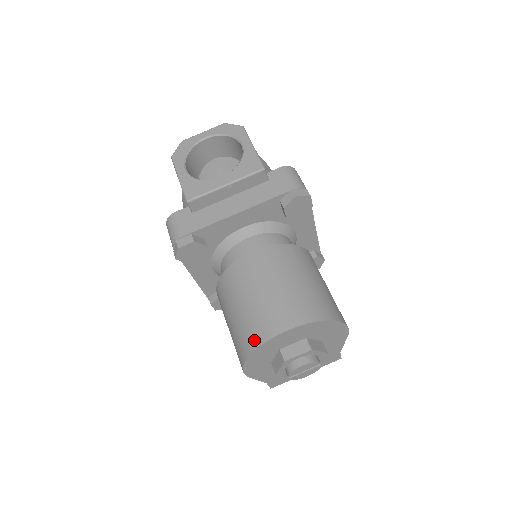
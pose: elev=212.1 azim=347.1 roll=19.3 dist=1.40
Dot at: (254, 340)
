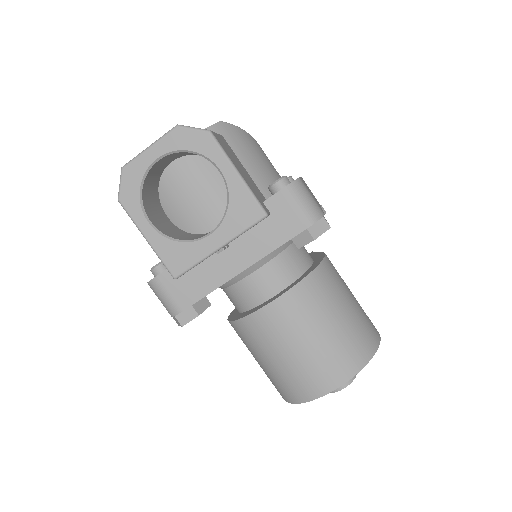
Dot at: (297, 396)
